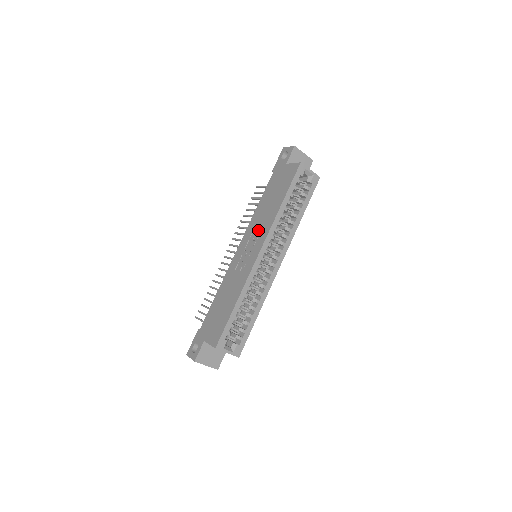
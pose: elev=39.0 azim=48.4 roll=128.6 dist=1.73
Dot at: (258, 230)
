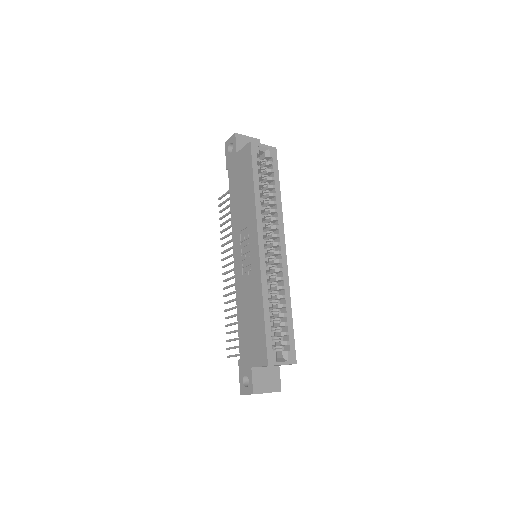
Dot at: (244, 228)
